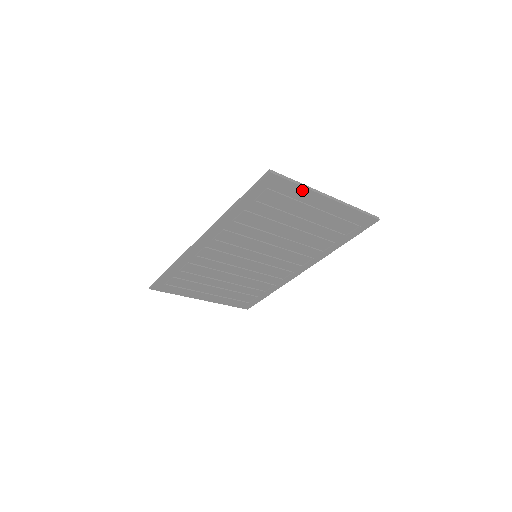
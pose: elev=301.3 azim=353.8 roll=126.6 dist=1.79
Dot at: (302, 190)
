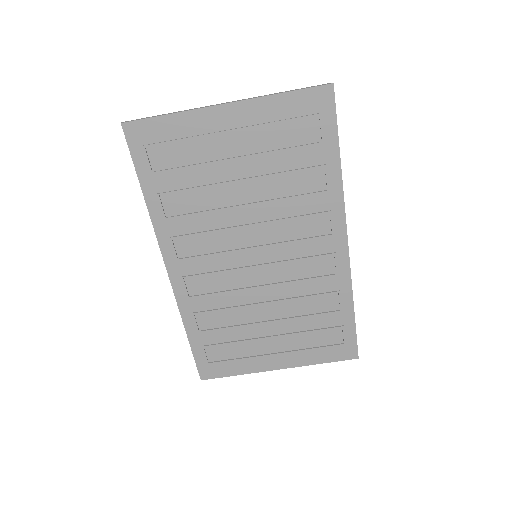
Dot at: (181, 119)
